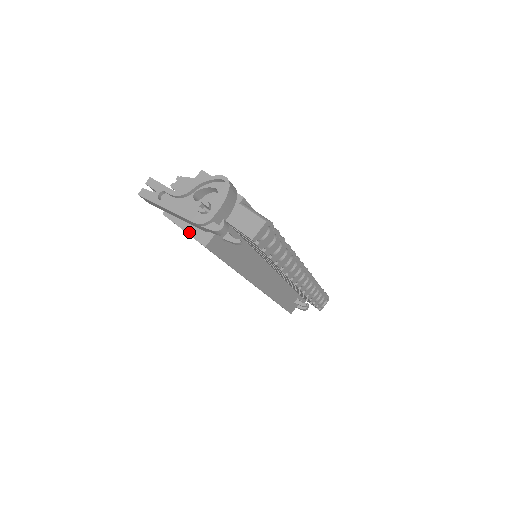
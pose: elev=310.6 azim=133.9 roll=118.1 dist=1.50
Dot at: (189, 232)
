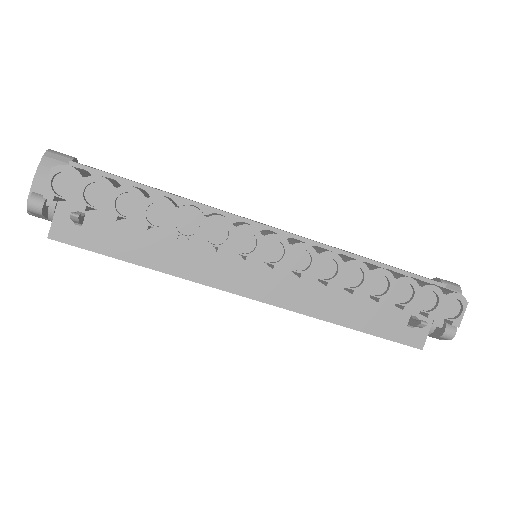
Dot at: occluded
